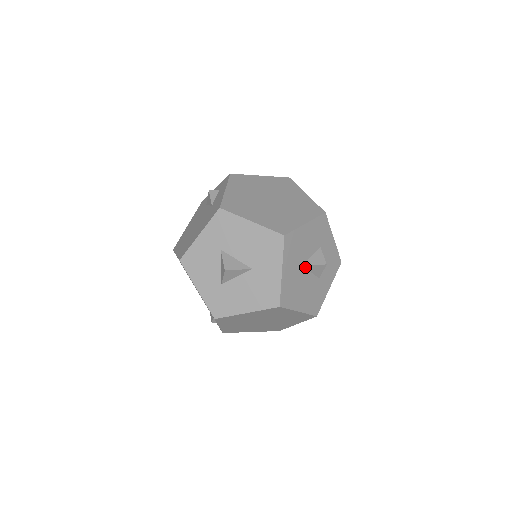
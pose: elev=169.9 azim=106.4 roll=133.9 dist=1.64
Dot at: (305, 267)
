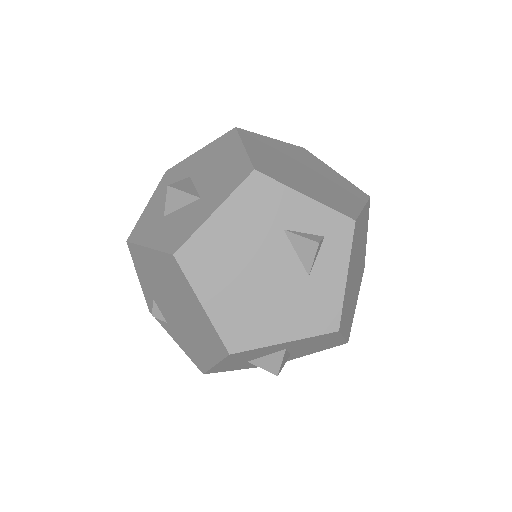
Dot at: occluded
